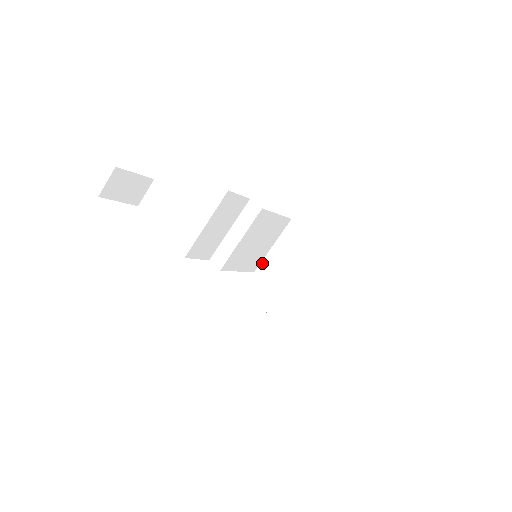
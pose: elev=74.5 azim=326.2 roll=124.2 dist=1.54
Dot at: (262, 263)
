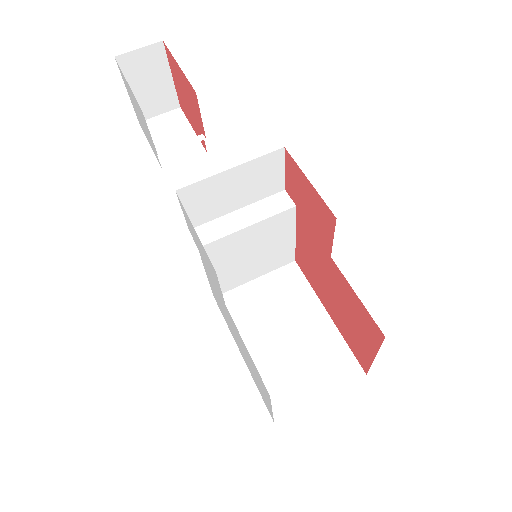
Dot at: (231, 291)
